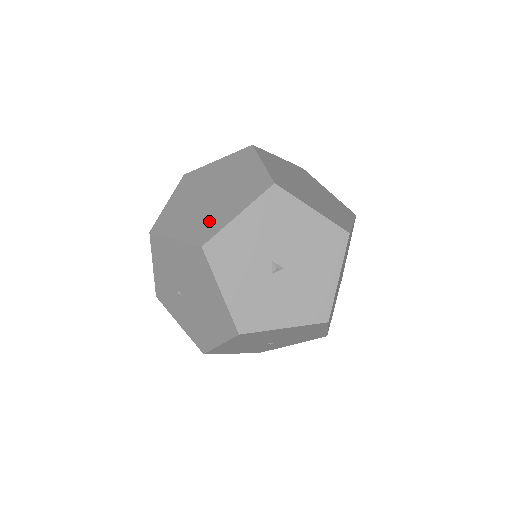
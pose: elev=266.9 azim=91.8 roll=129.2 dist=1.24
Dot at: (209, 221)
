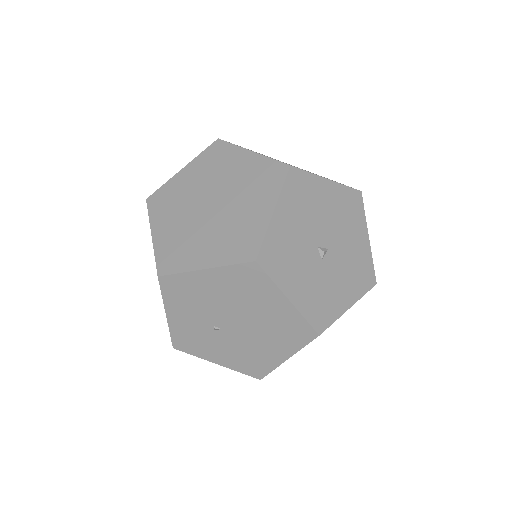
Dot at: (239, 232)
